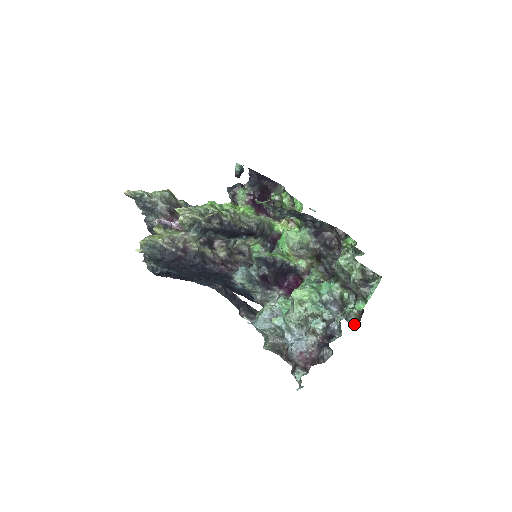
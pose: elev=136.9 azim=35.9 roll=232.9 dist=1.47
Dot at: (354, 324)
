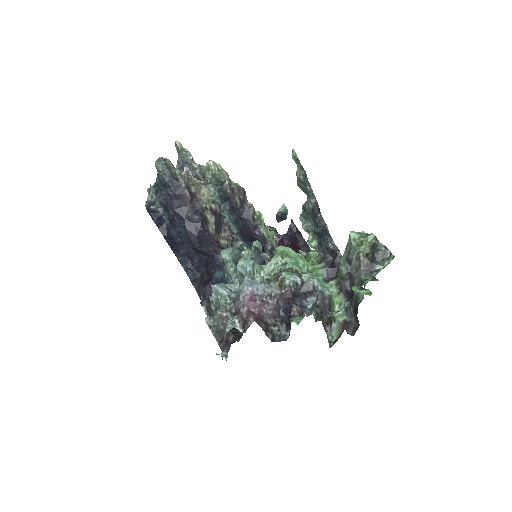
Dot at: (331, 342)
